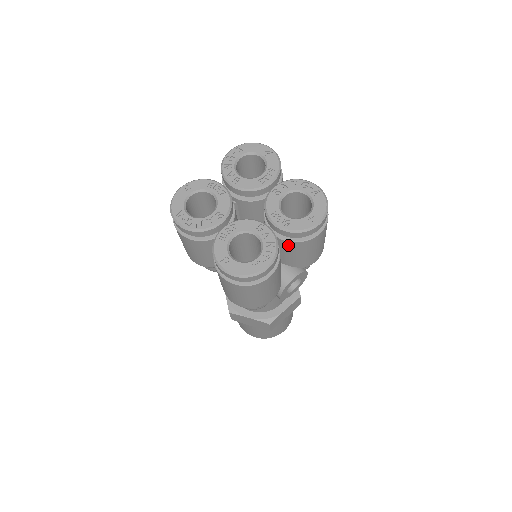
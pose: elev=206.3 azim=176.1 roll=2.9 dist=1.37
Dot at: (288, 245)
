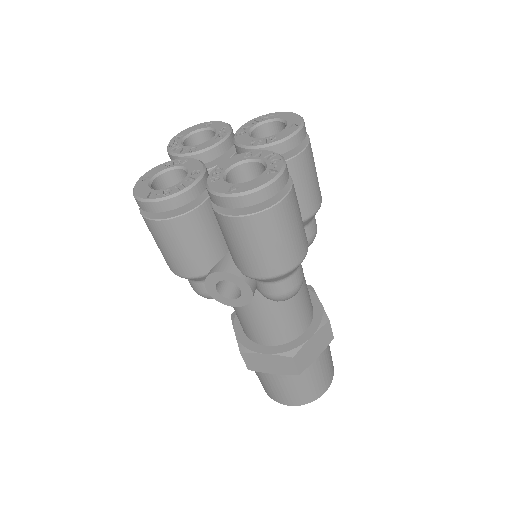
Dot at: (215, 214)
